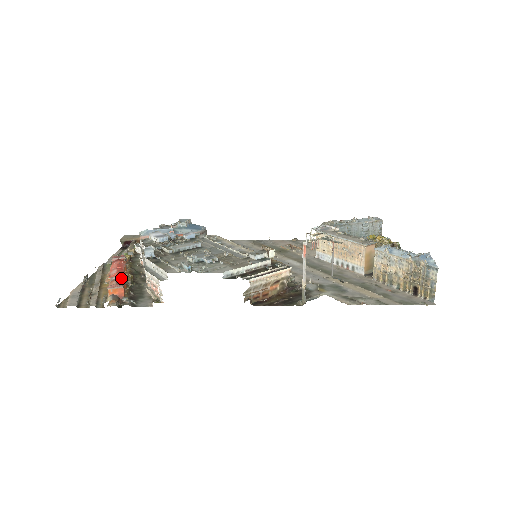
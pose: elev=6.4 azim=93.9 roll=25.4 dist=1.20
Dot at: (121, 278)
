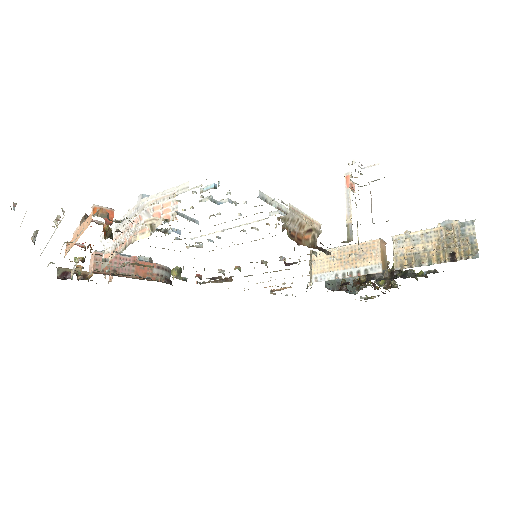
Dot at: (100, 223)
